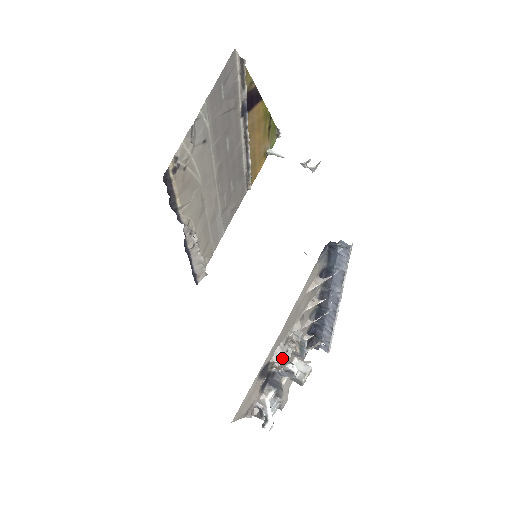
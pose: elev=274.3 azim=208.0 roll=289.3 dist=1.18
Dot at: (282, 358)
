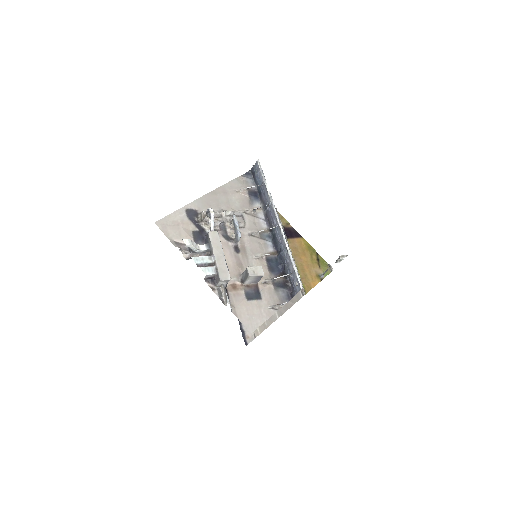
Dot at: (214, 222)
